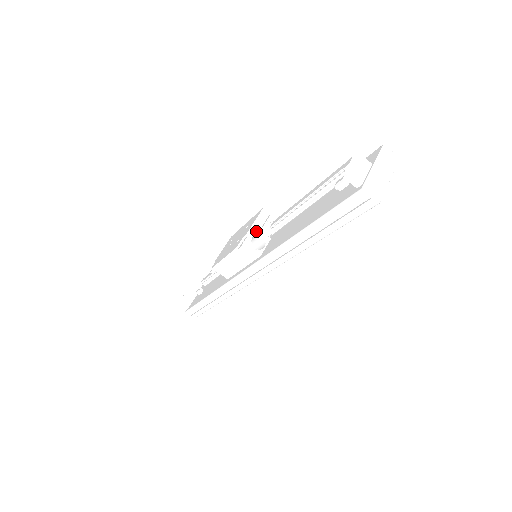
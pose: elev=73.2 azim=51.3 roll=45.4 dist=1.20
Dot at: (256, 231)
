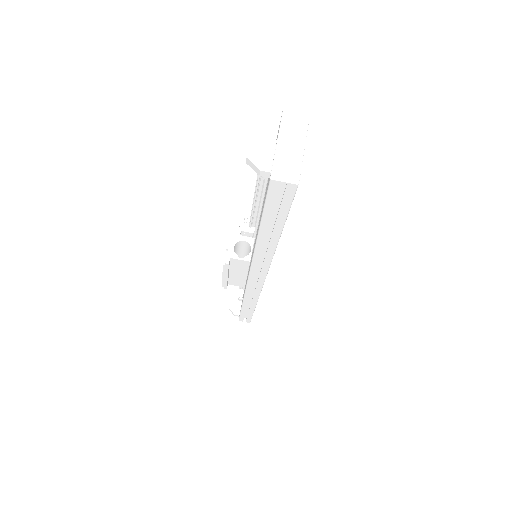
Dot at: (235, 238)
